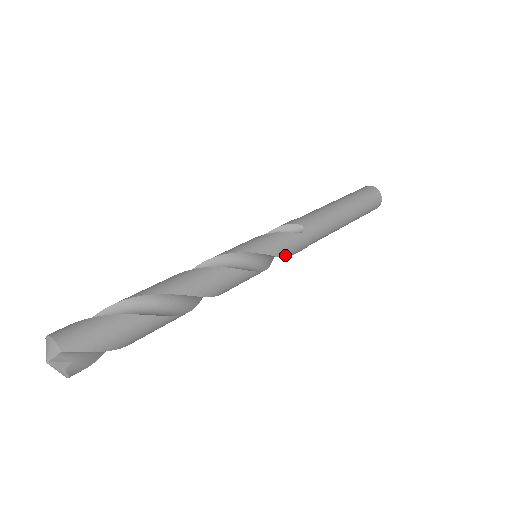
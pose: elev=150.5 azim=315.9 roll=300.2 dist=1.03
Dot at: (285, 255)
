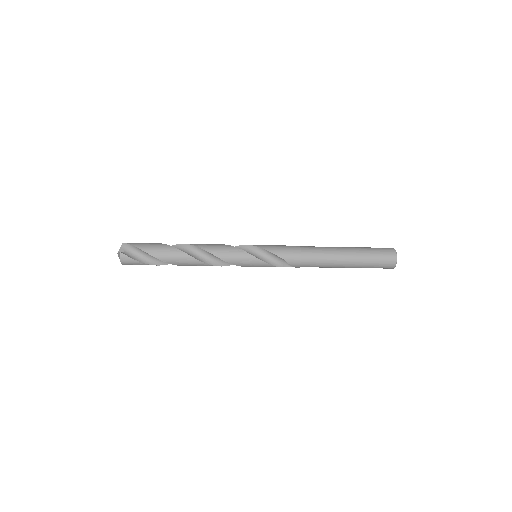
Dot at: (273, 252)
